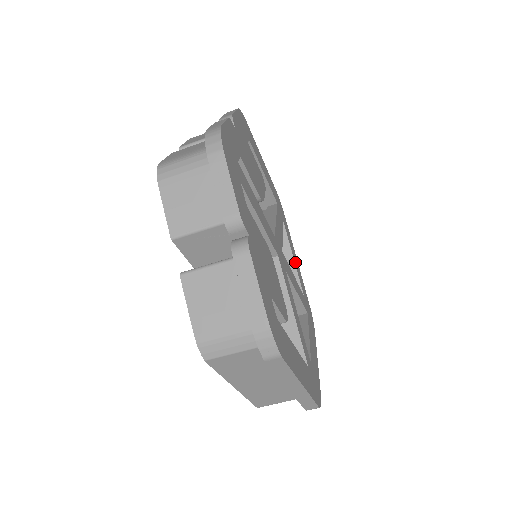
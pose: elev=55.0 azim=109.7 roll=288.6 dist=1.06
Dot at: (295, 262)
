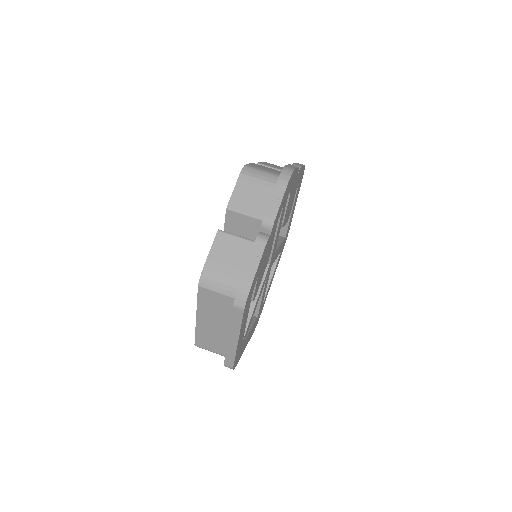
Dot at: (271, 281)
